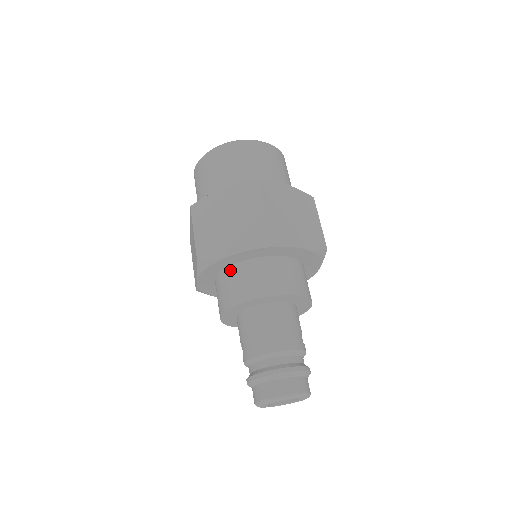
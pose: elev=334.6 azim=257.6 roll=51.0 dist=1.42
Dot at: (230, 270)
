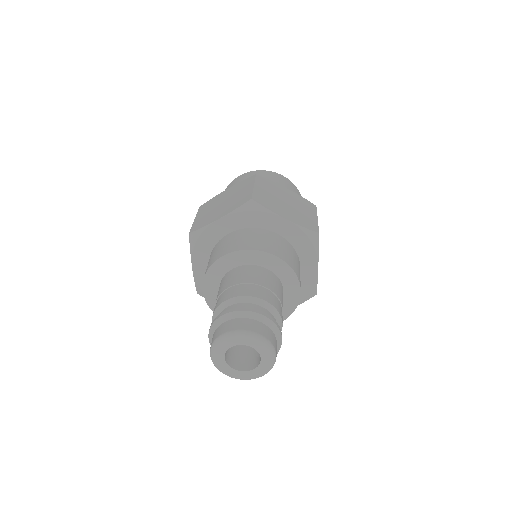
Dot at: (218, 243)
